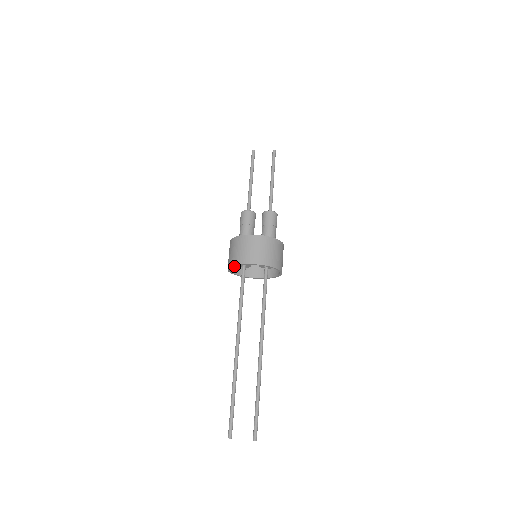
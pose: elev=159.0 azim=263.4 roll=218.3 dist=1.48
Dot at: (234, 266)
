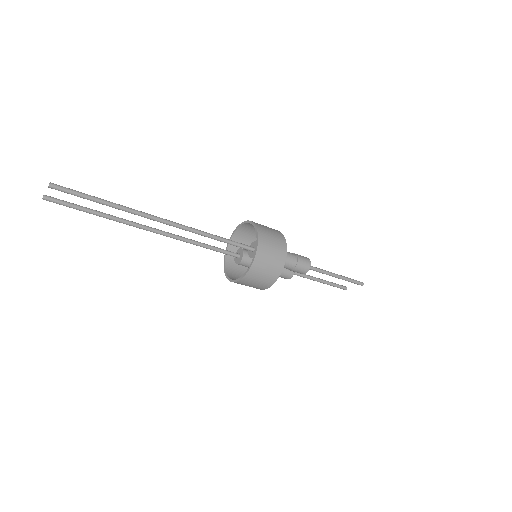
Dot at: (233, 271)
